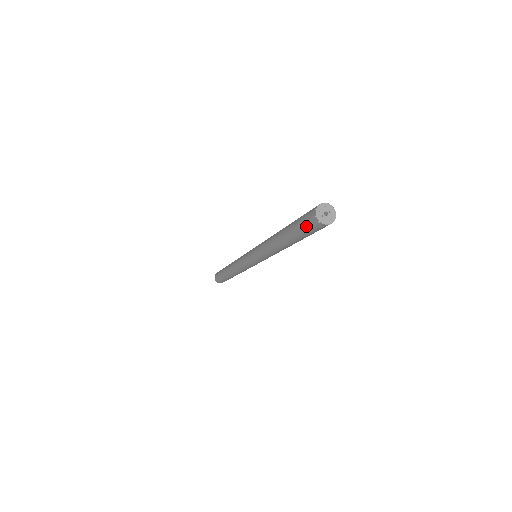
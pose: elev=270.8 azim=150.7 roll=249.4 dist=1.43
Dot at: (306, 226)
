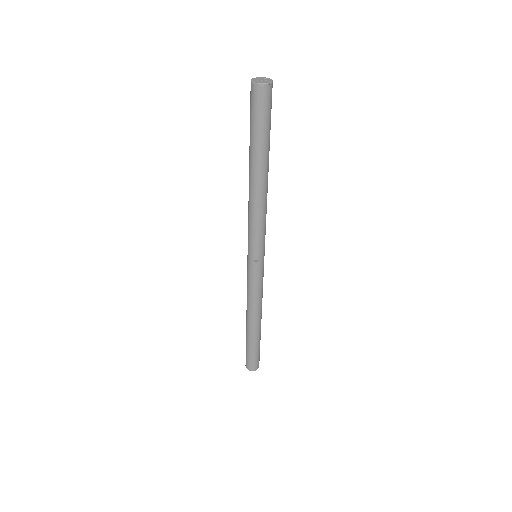
Dot at: (250, 107)
